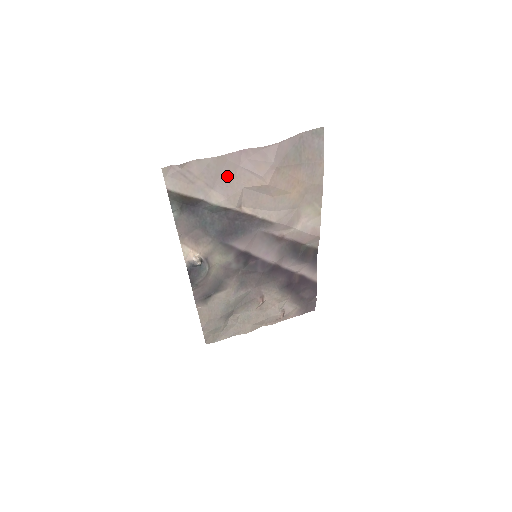
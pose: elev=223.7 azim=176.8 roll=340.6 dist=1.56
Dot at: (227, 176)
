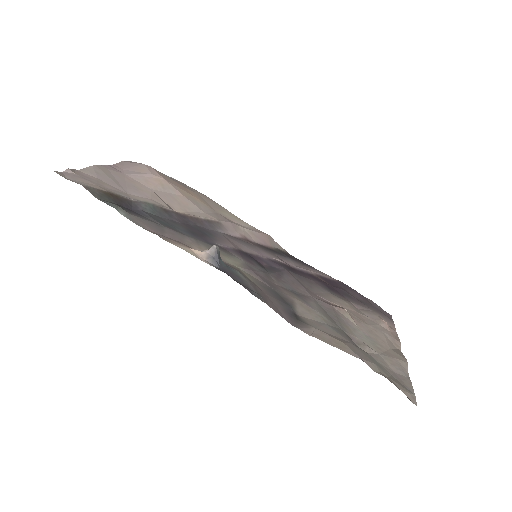
Dot at: (125, 183)
